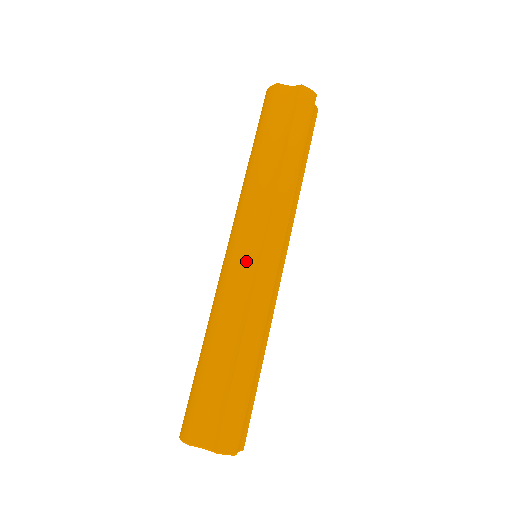
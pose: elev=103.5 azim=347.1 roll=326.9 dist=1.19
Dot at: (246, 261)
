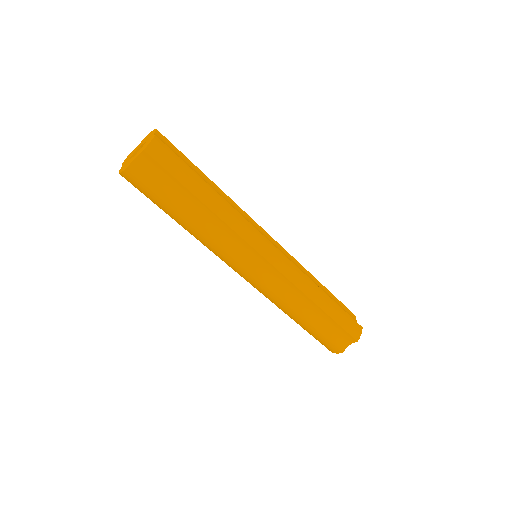
Dot at: (265, 273)
